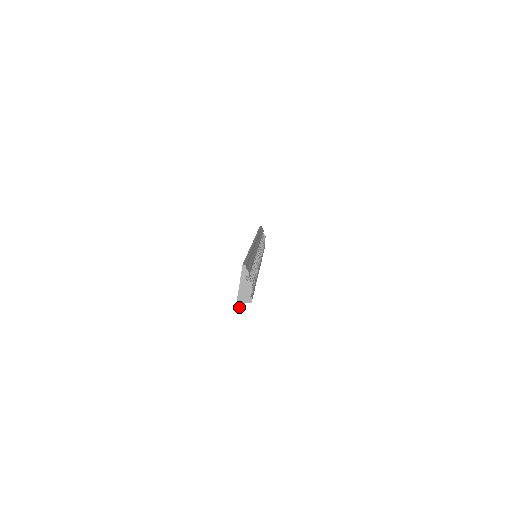
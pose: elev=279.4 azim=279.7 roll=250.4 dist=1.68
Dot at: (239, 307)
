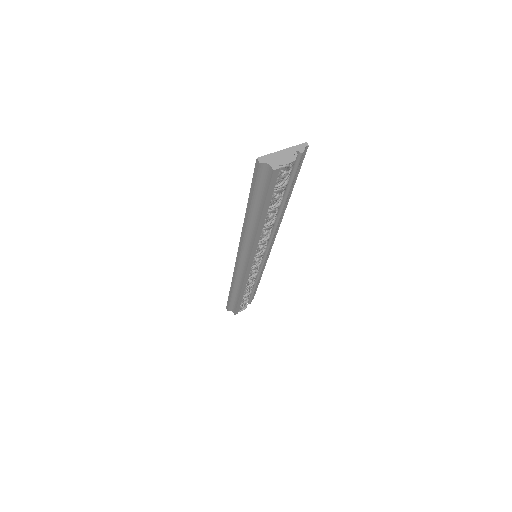
Dot at: (260, 161)
